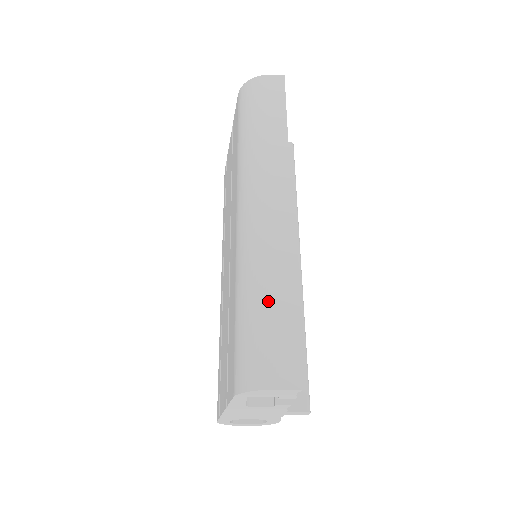
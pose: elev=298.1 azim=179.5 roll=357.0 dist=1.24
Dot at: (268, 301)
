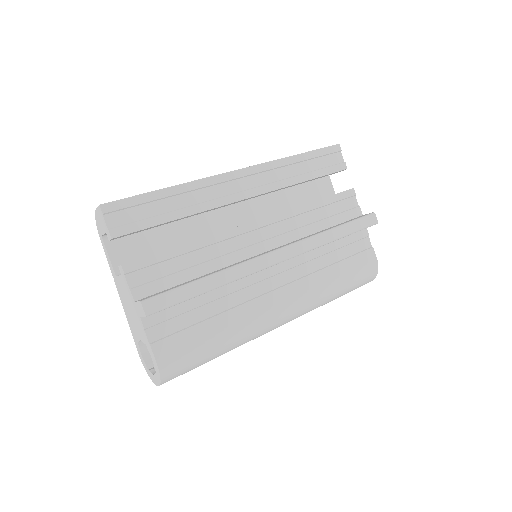
Dot at: occluded
